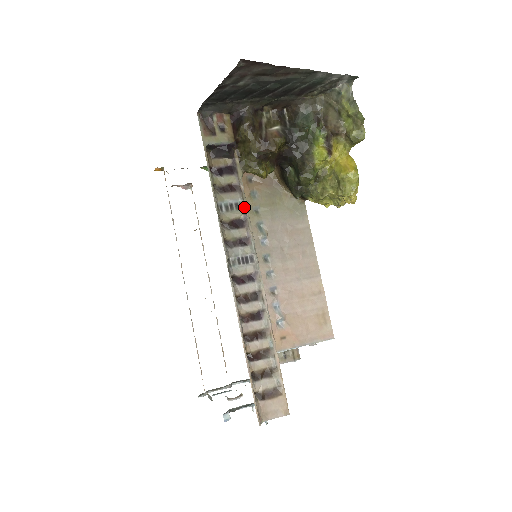
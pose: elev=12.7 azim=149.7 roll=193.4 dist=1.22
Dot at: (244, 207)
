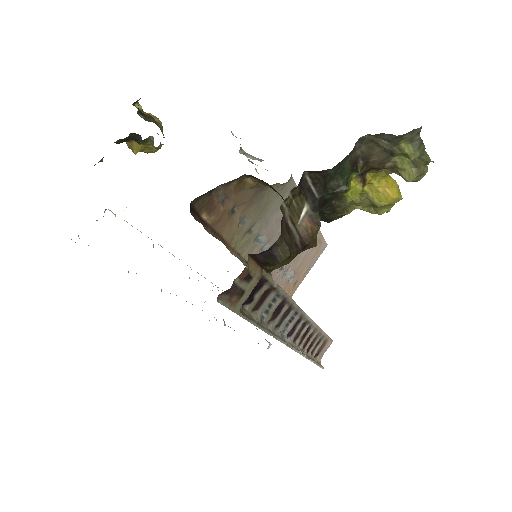
Dot at: (281, 295)
